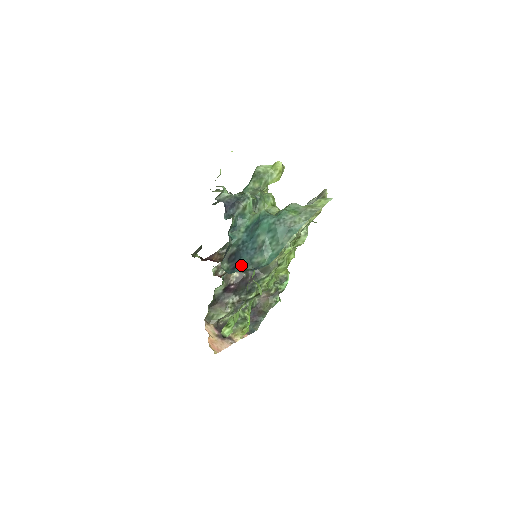
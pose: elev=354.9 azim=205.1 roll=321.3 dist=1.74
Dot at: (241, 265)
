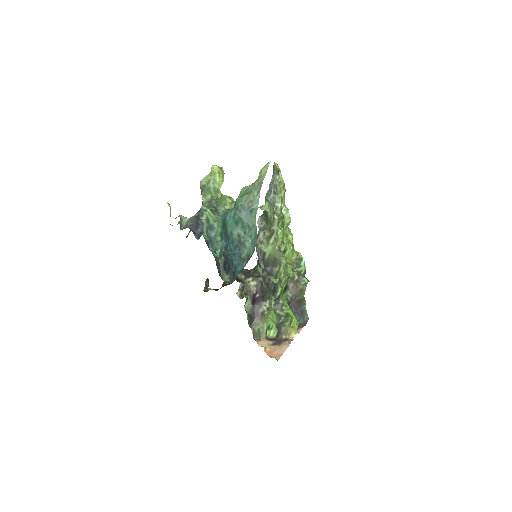
Dot at: (237, 268)
